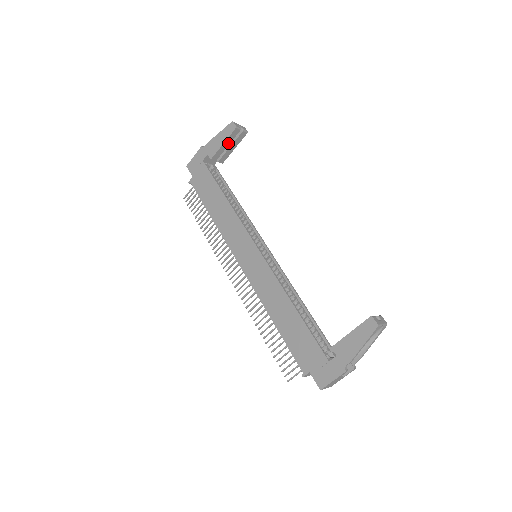
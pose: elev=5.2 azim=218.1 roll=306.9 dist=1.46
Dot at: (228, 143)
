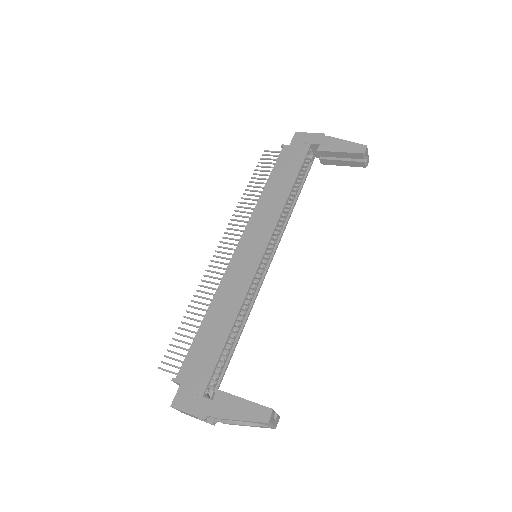
Dot at: (344, 156)
